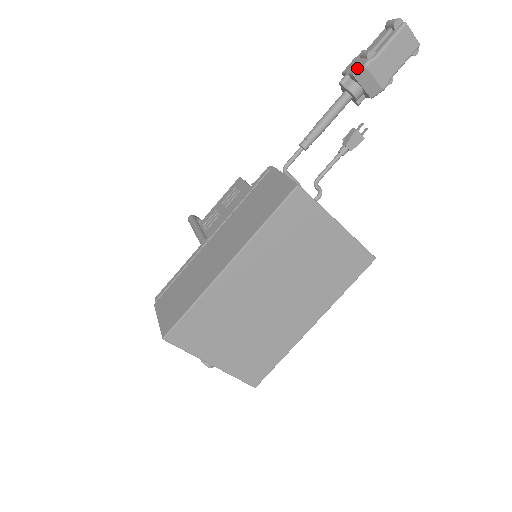
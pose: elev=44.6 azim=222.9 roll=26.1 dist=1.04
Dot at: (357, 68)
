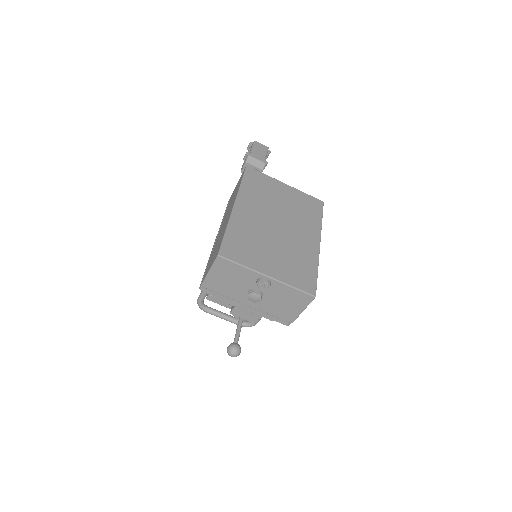
Dot at: (245, 160)
